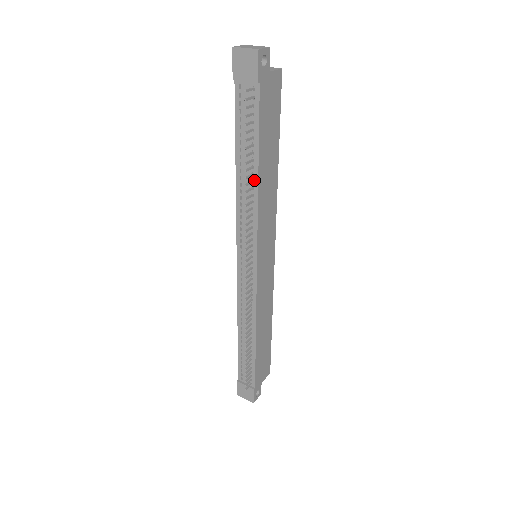
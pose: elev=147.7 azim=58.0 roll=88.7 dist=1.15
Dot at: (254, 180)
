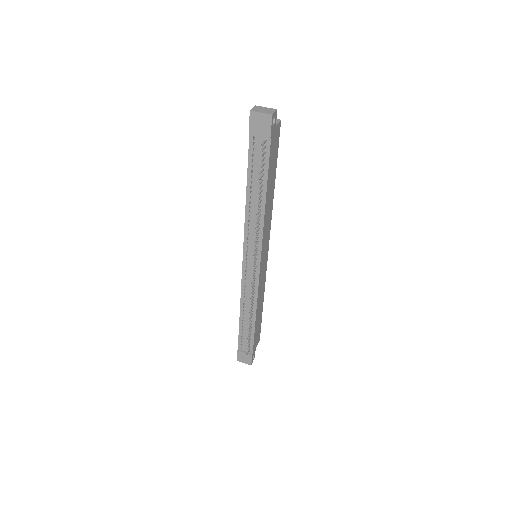
Dot at: (262, 204)
